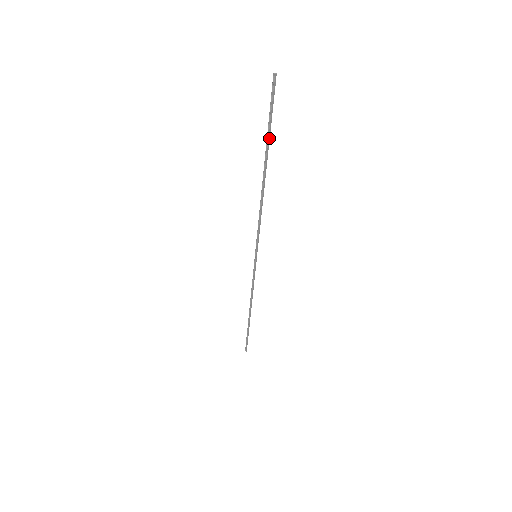
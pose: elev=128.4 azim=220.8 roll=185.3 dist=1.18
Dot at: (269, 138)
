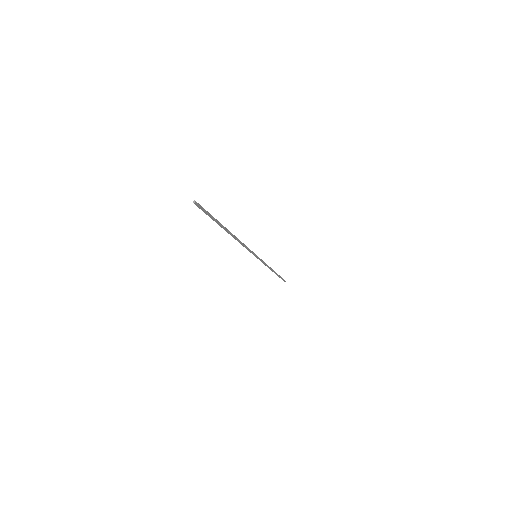
Dot at: (217, 222)
